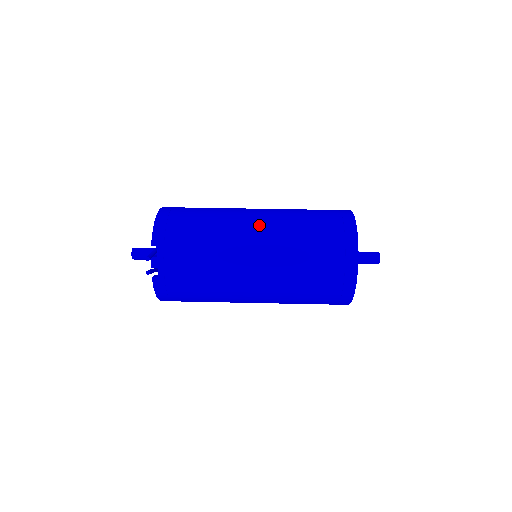
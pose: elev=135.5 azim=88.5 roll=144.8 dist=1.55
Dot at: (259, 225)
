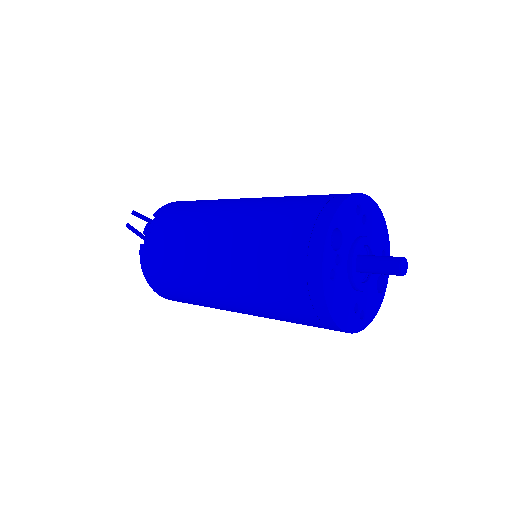
Dot at: (249, 199)
